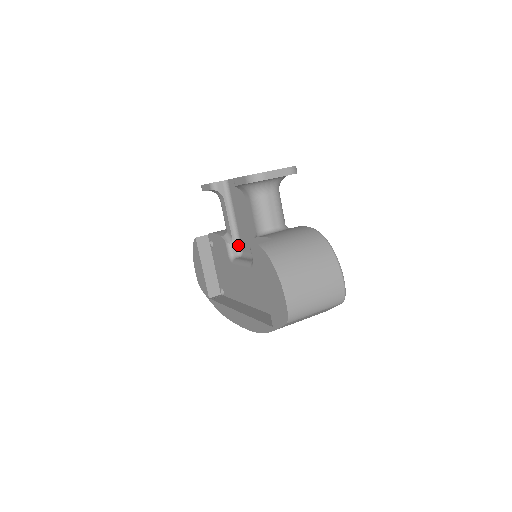
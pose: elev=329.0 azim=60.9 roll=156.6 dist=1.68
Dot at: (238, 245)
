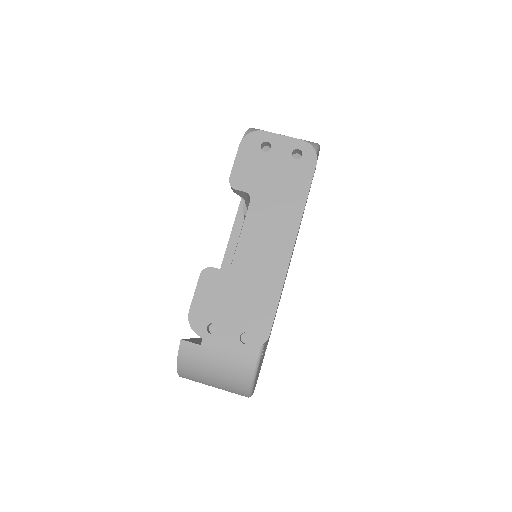
Dot at: occluded
